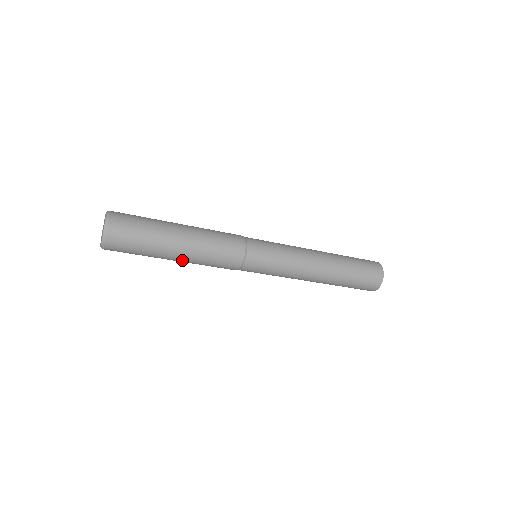
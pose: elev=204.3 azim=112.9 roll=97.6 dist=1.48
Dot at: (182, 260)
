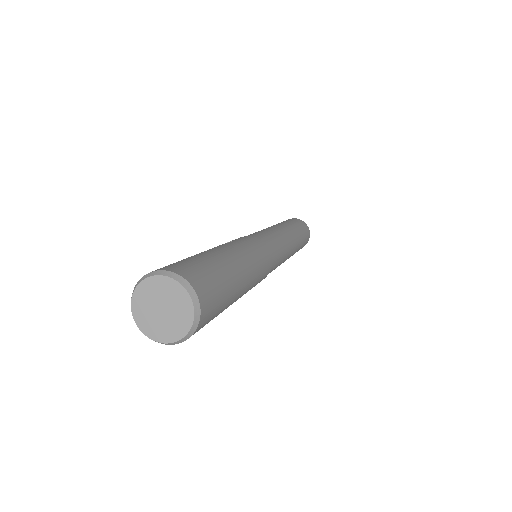
Dot at: occluded
